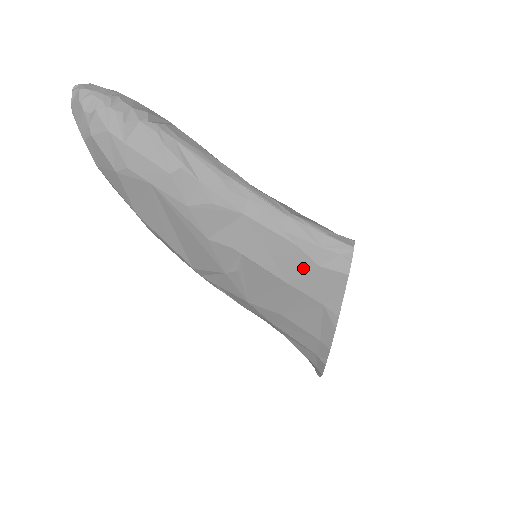
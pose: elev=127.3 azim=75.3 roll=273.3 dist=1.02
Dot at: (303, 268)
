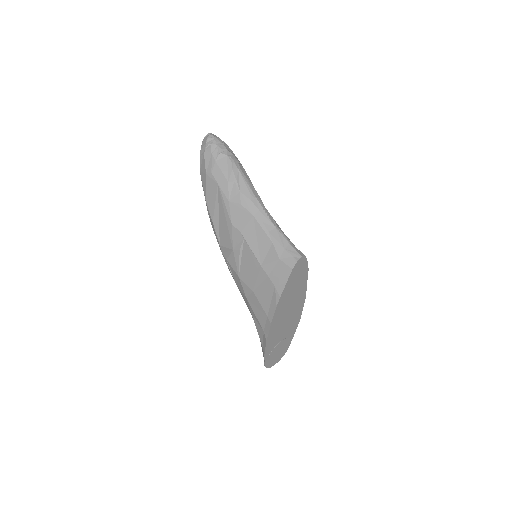
Dot at: (271, 258)
